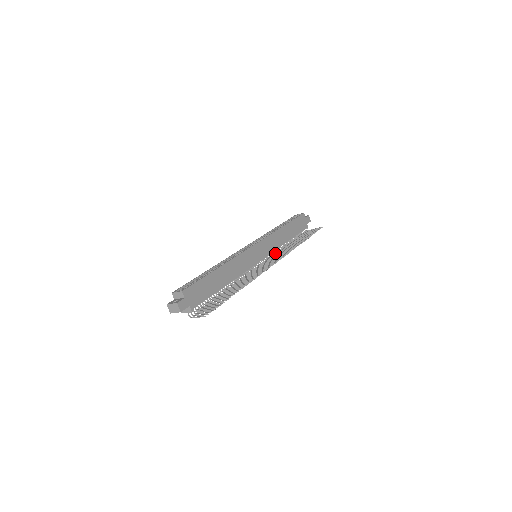
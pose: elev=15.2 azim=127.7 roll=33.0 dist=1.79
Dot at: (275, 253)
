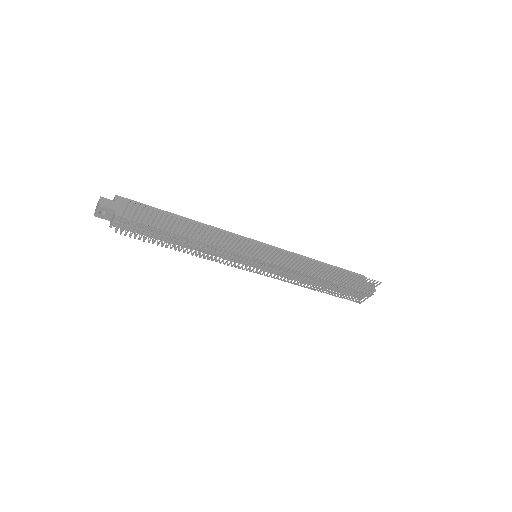
Dot at: (290, 271)
